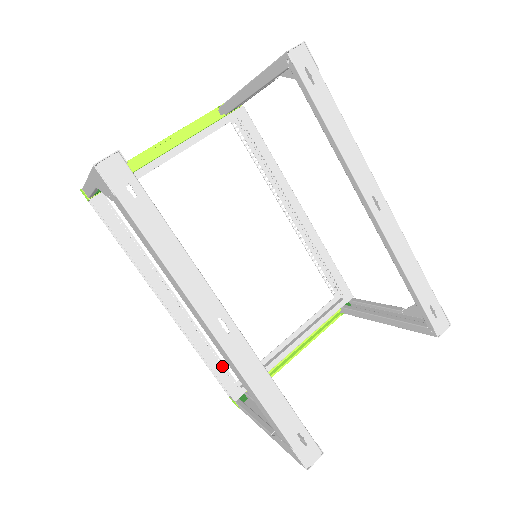
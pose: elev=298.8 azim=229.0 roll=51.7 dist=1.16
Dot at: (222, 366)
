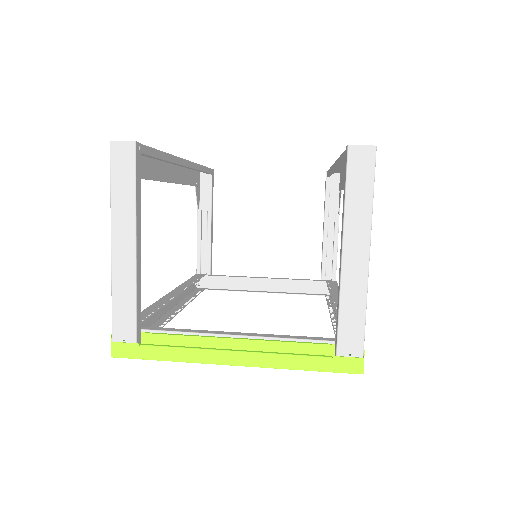
Dot at: (149, 315)
